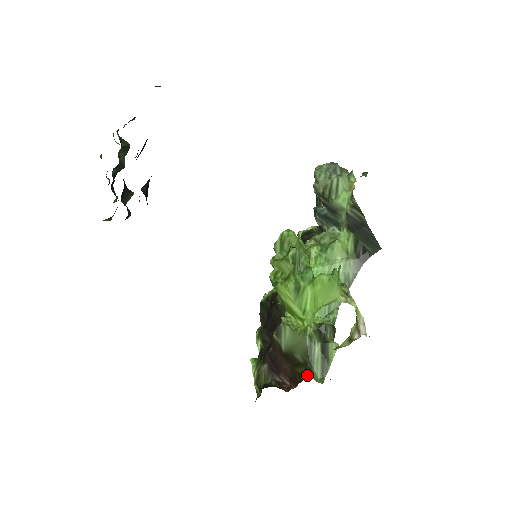
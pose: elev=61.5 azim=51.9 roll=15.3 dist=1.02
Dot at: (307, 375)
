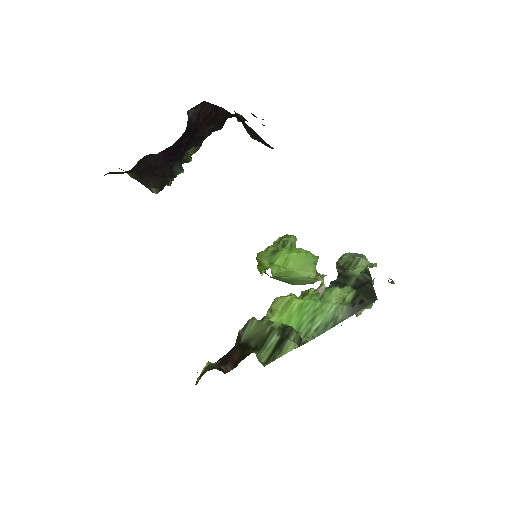
Dot at: (252, 351)
